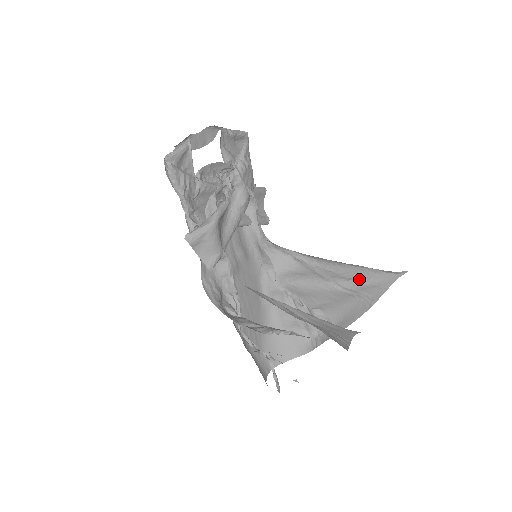
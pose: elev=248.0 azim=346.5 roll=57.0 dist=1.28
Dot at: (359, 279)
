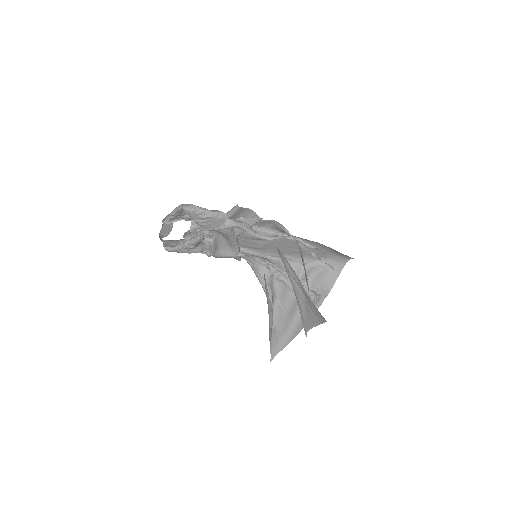
Dot at: occluded
